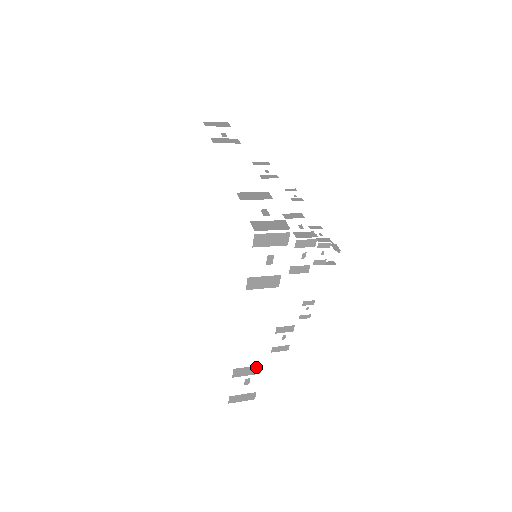
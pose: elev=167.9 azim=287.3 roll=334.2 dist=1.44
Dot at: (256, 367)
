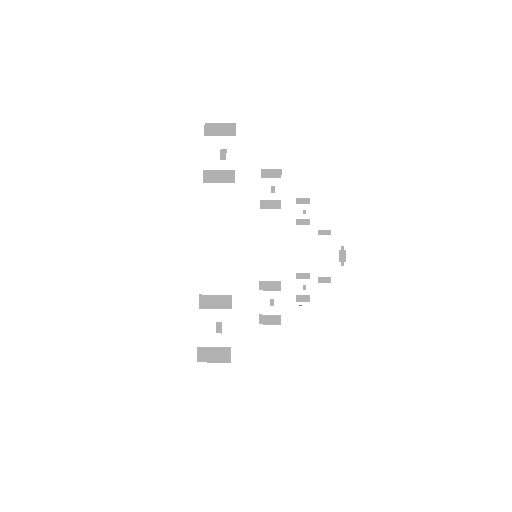
Dot at: occluded
